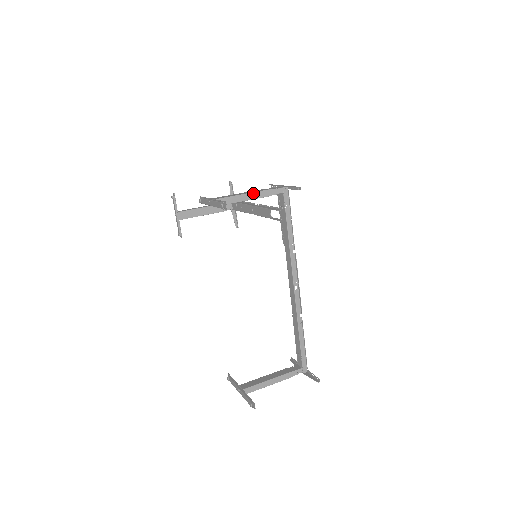
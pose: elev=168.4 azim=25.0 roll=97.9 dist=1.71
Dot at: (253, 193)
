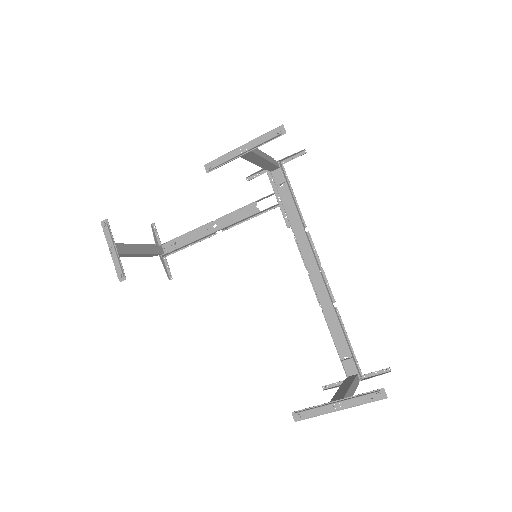
Dot at: (266, 155)
